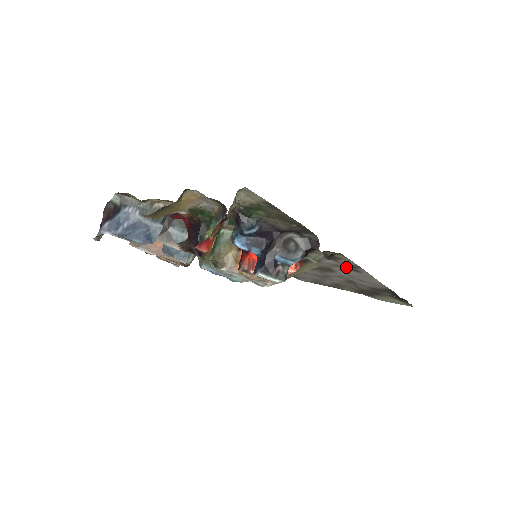
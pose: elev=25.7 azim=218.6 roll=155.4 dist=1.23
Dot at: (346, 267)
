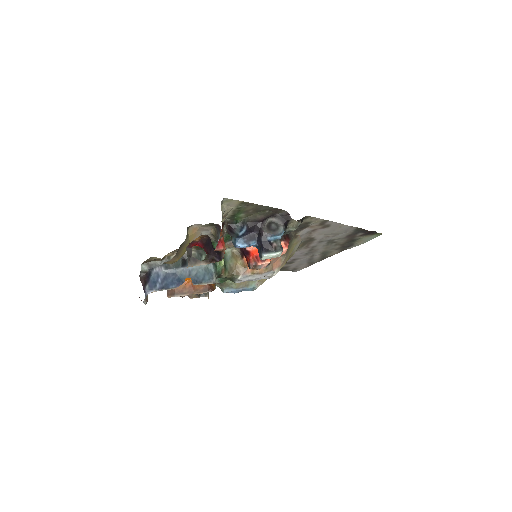
Dot at: (319, 228)
